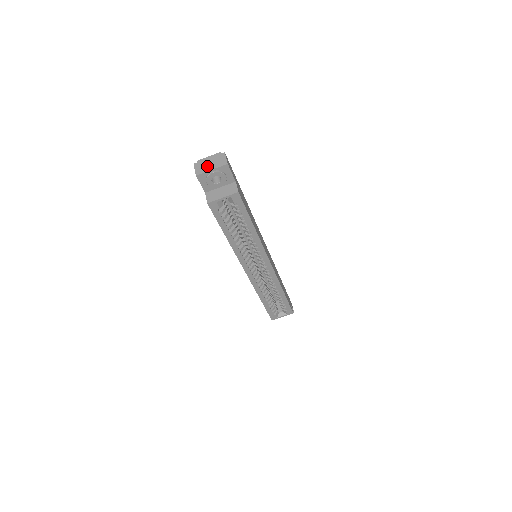
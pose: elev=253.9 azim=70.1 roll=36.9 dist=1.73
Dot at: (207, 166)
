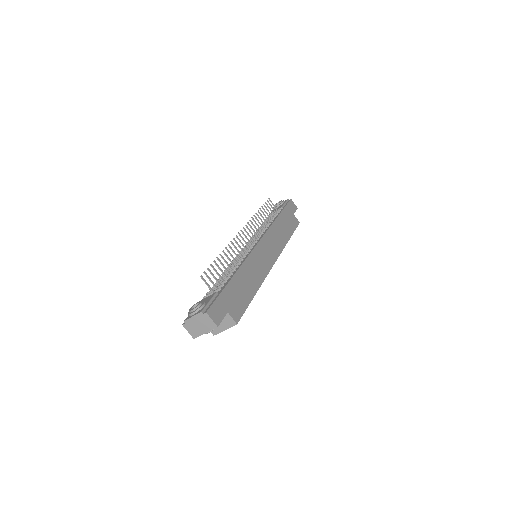
Dot at: (198, 329)
